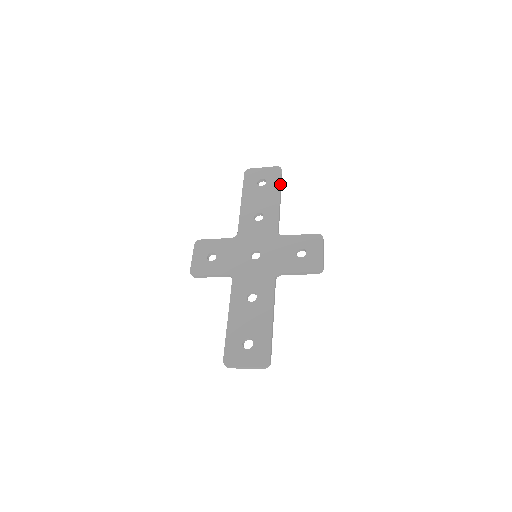
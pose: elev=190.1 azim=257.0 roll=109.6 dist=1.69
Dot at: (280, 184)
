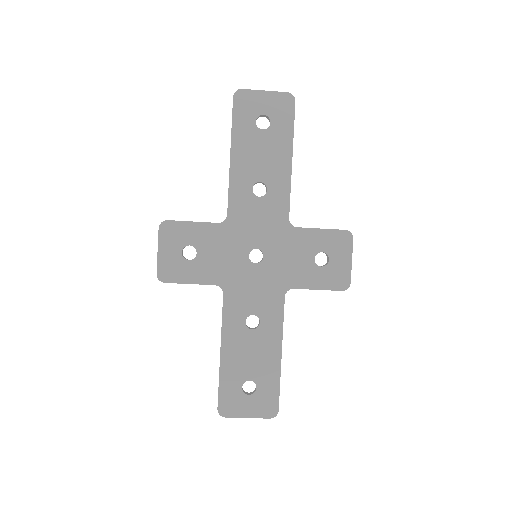
Dot at: (293, 131)
